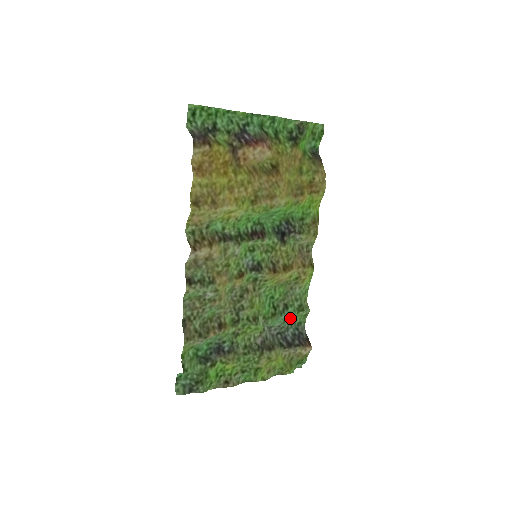
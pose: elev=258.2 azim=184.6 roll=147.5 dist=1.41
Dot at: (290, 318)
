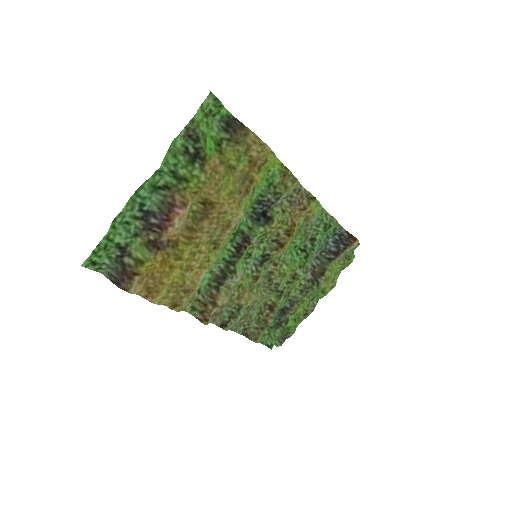
Dot at: (323, 237)
